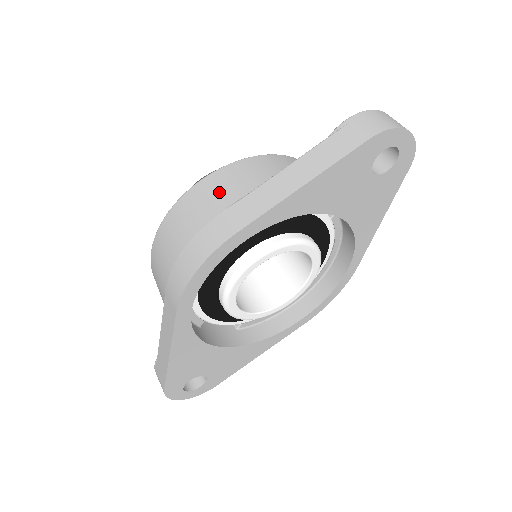
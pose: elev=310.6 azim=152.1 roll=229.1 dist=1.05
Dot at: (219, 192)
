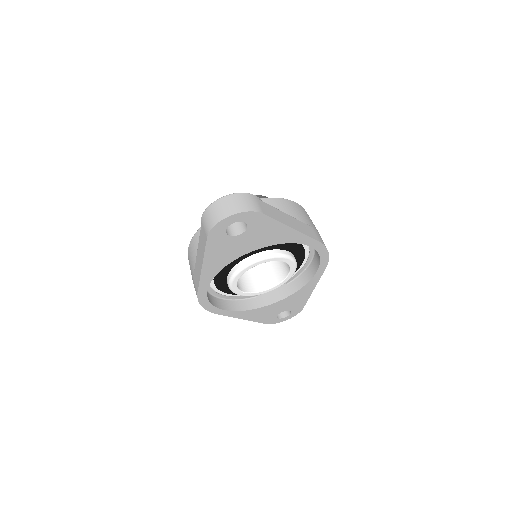
Dot at: (191, 262)
